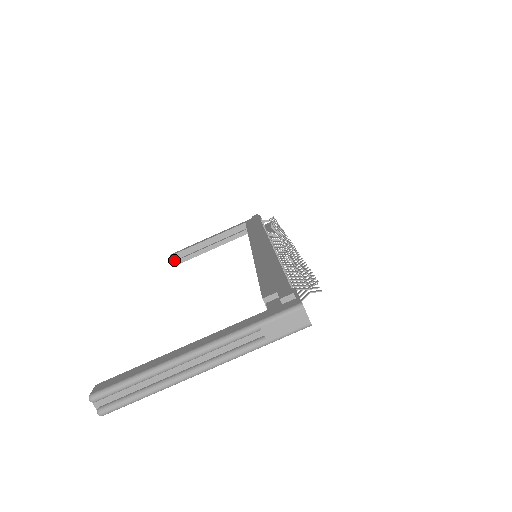
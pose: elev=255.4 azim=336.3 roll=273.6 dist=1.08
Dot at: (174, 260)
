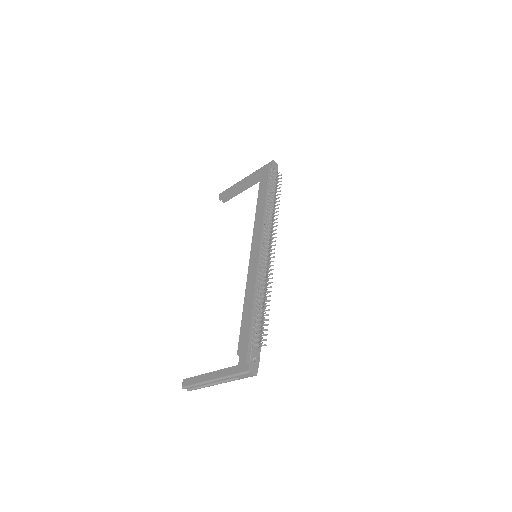
Dot at: occluded
